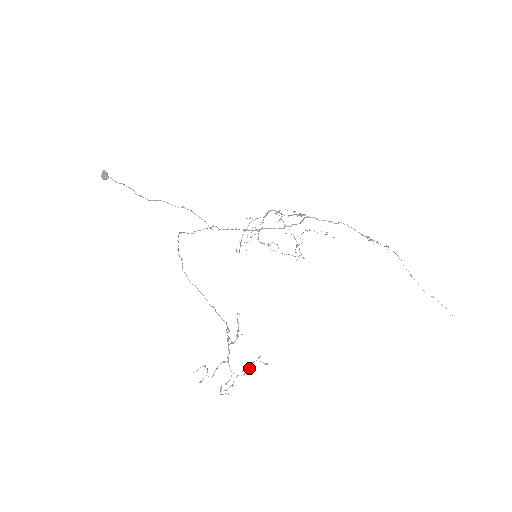
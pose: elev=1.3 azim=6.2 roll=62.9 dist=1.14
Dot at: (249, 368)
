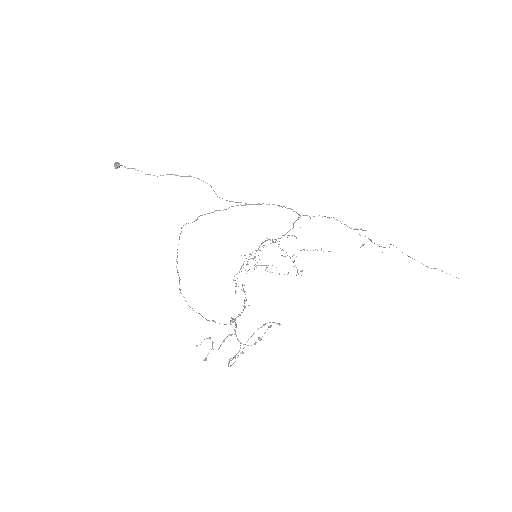
Dot at: (260, 338)
